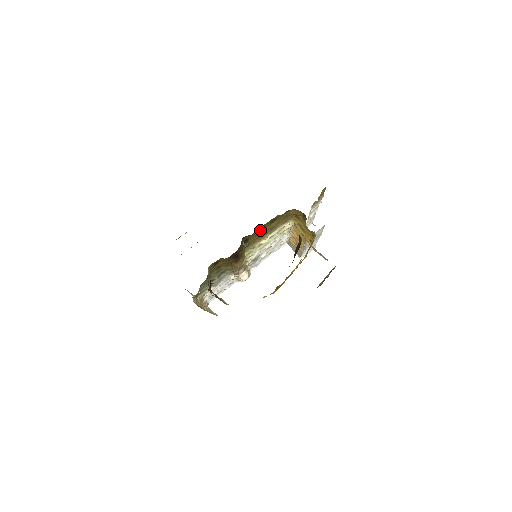
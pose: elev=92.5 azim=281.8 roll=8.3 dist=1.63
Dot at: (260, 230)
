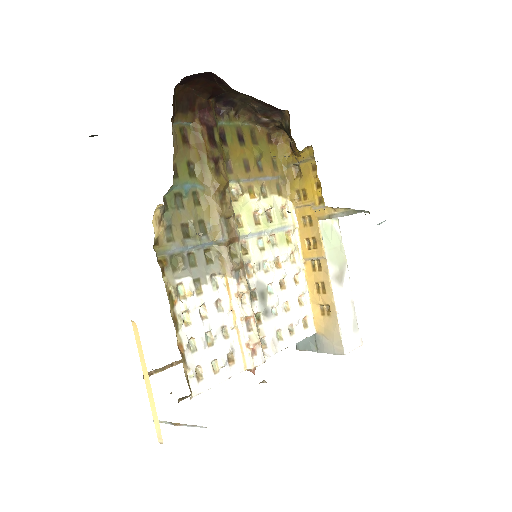
Dot at: (240, 141)
